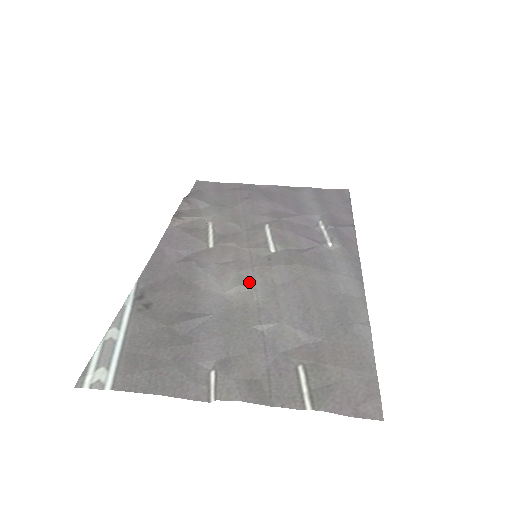
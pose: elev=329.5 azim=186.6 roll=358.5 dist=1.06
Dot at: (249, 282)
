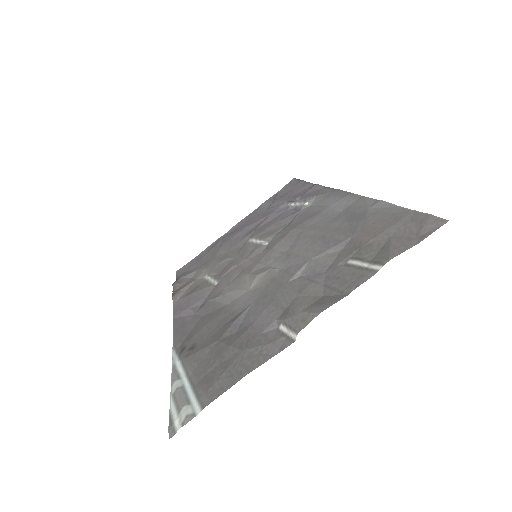
Dot at: (263, 269)
